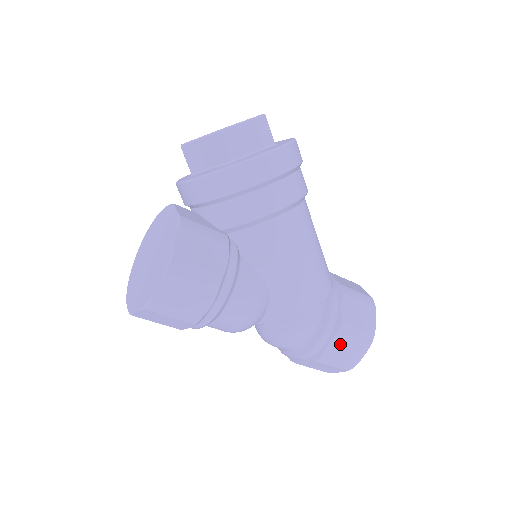
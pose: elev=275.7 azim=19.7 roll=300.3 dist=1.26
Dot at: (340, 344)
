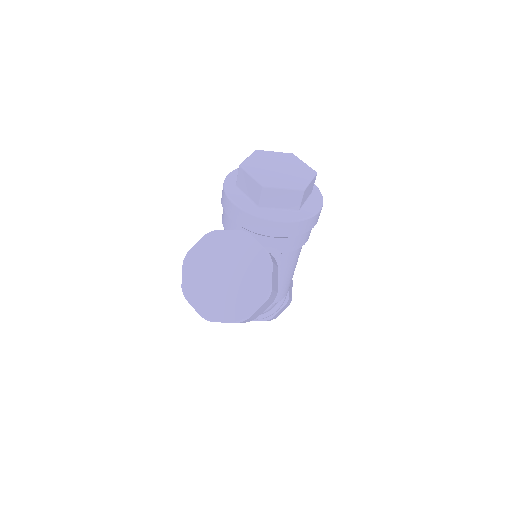
Dot at: (281, 310)
